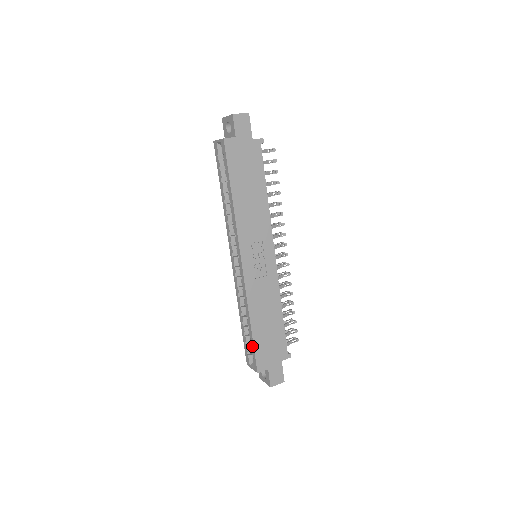
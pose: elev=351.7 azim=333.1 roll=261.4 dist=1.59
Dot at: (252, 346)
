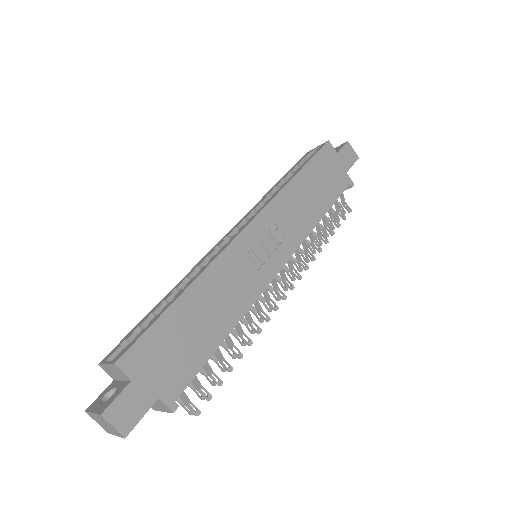
Dot at: (151, 322)
